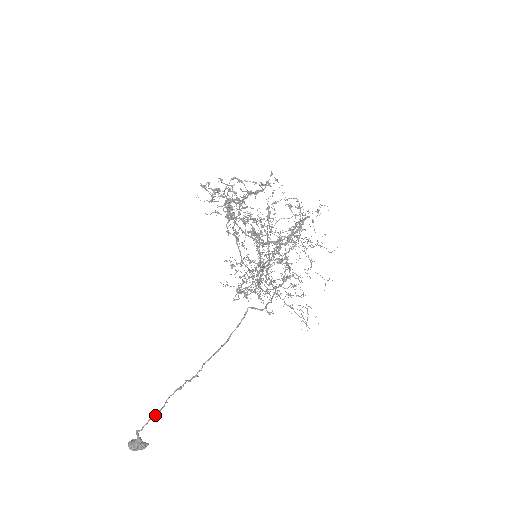
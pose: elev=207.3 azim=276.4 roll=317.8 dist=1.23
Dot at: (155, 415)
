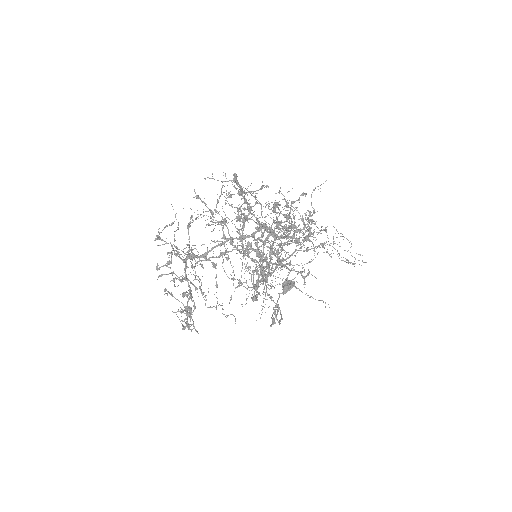
Dot at: (276, 307)
